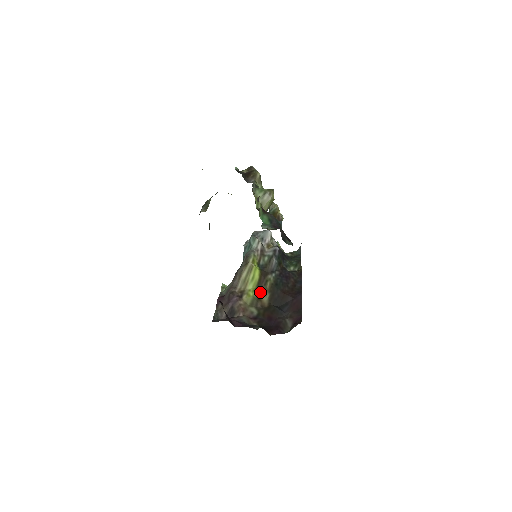
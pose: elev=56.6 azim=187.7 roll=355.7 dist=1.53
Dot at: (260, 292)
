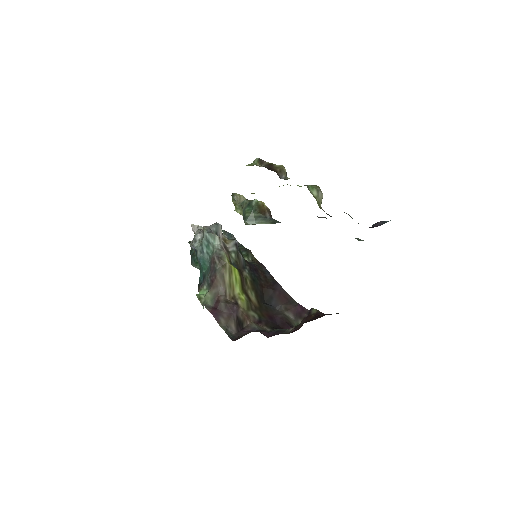
Dot at: (247, 293)
